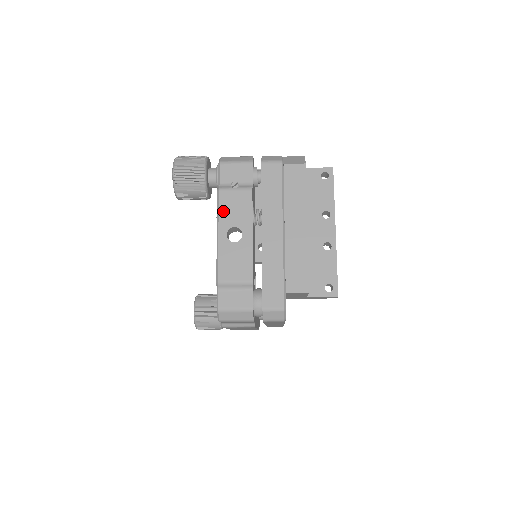
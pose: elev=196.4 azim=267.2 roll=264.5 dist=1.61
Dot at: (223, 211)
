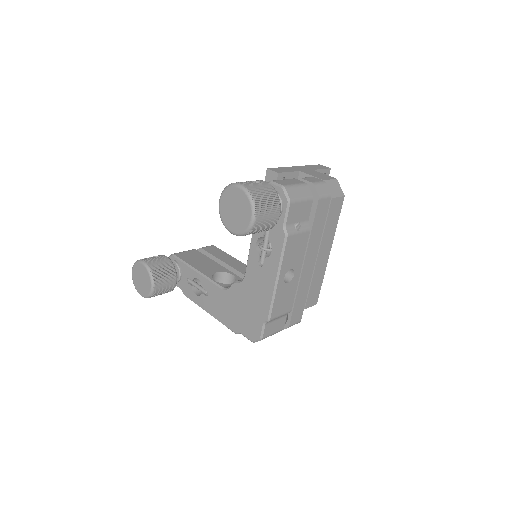
Dot at: (286, 256)
